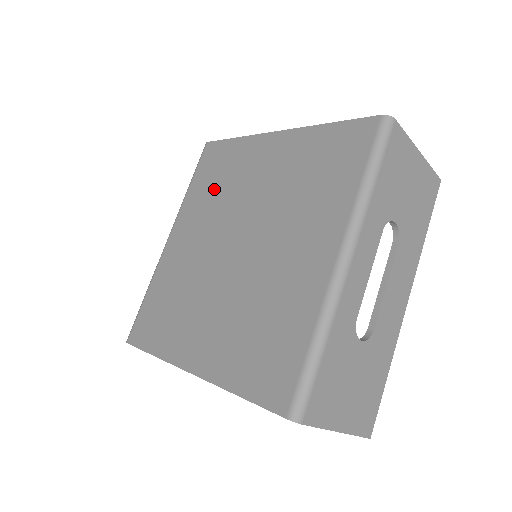
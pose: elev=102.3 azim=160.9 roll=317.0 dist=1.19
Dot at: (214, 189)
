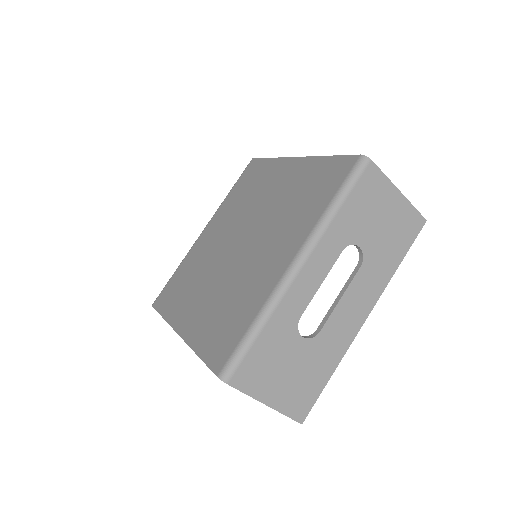
Dot at: (242, 197)
